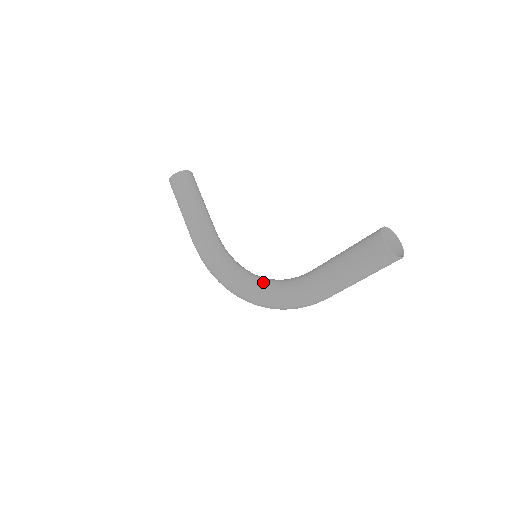
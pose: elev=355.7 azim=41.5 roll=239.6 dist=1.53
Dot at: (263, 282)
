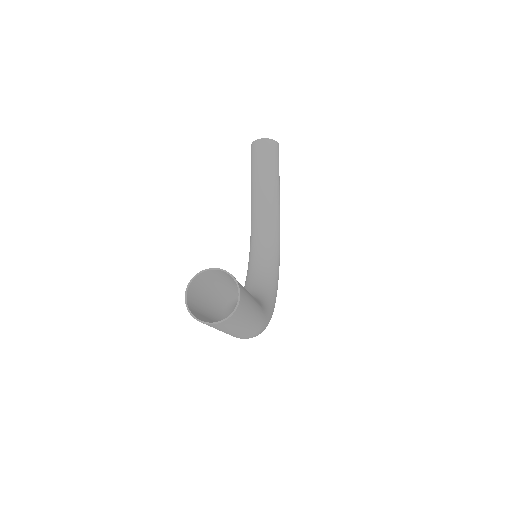
Dot at: occluded
